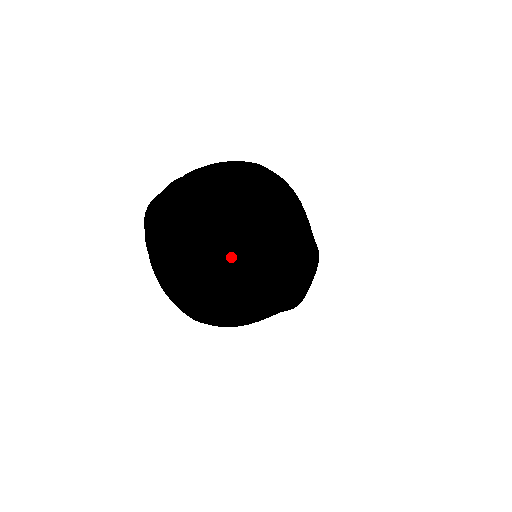
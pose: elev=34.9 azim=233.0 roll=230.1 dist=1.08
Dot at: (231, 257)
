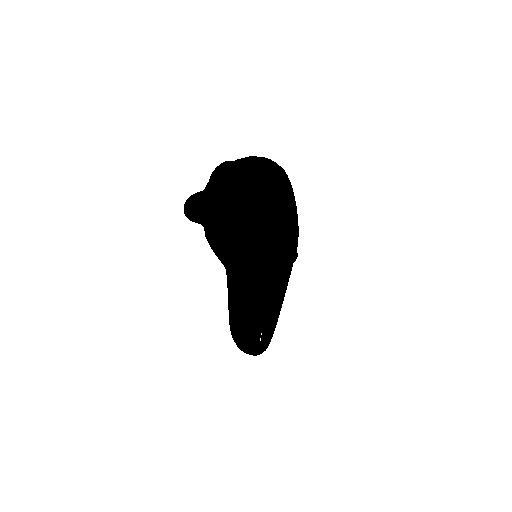
Dot at: (275, 197)
